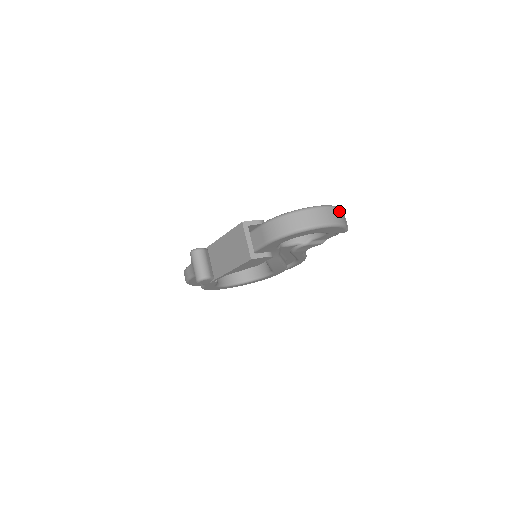
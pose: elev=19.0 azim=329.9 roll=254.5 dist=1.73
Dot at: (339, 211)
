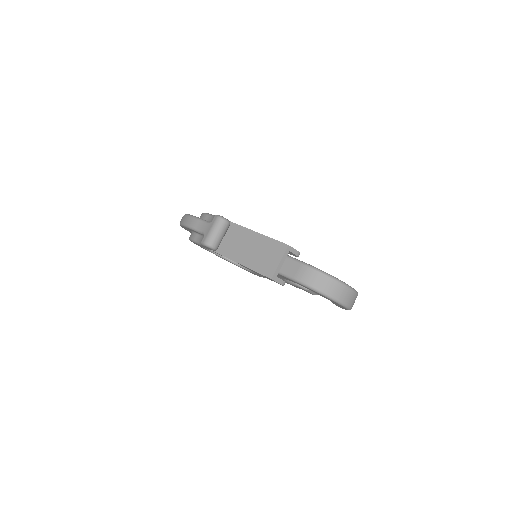
Dot at: occluded
